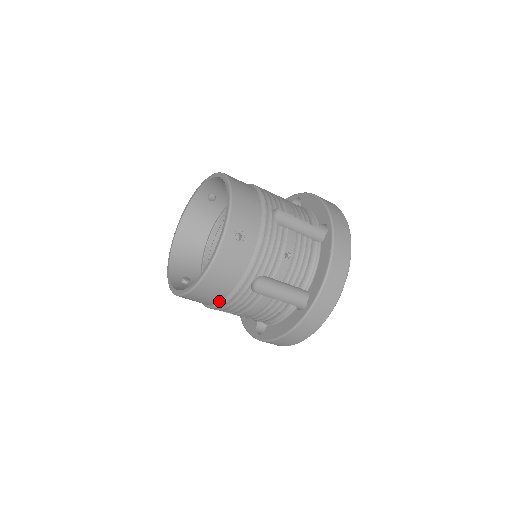
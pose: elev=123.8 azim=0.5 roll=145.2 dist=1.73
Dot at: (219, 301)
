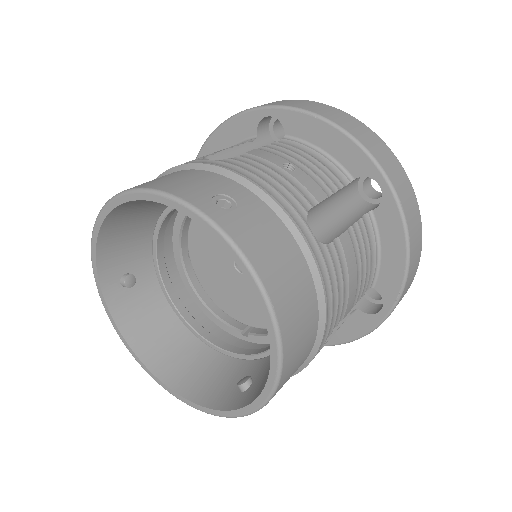
Dot at: (317, 318)
